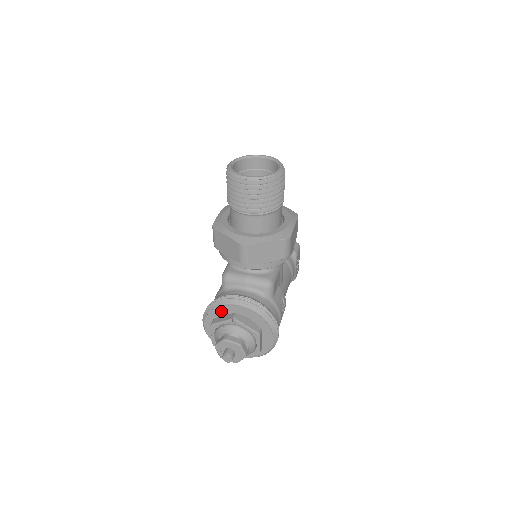
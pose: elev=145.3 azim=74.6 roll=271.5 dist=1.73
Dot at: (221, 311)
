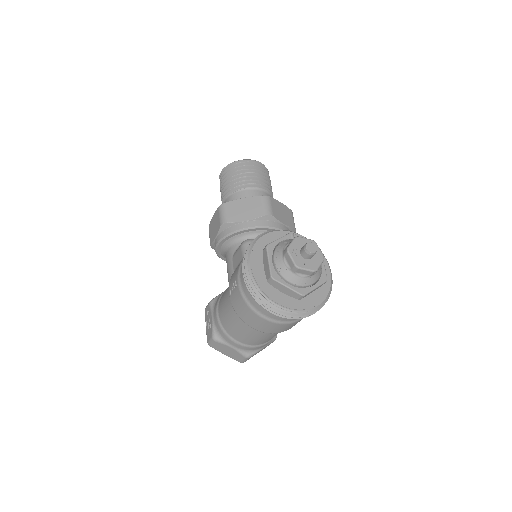
Dot at: (269, 241)
